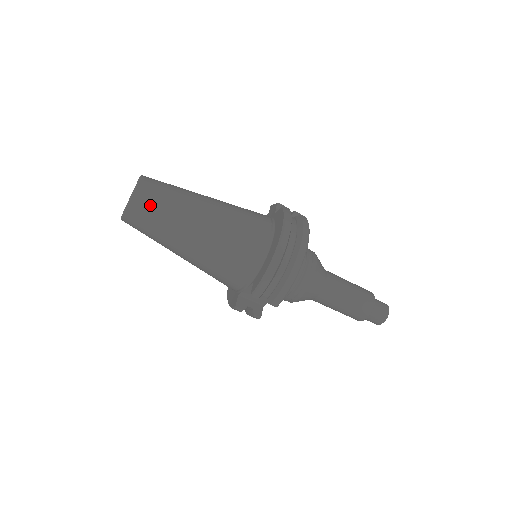
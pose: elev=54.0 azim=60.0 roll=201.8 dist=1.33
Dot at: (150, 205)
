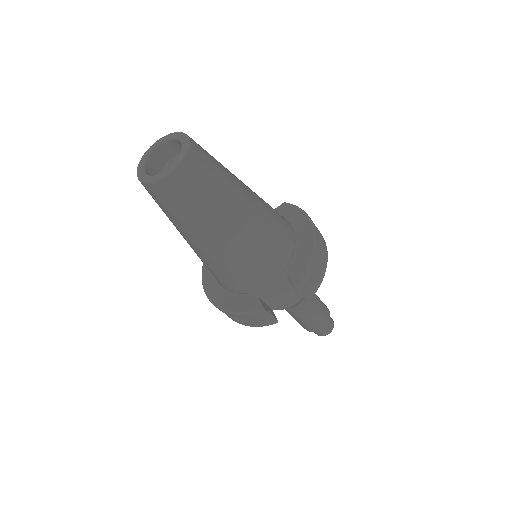
Dot at: (206, 166)
